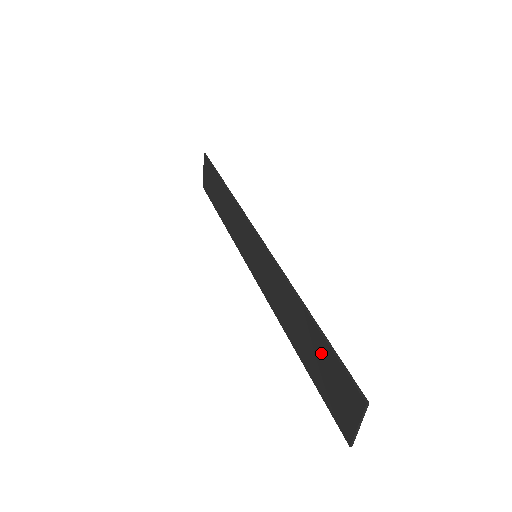
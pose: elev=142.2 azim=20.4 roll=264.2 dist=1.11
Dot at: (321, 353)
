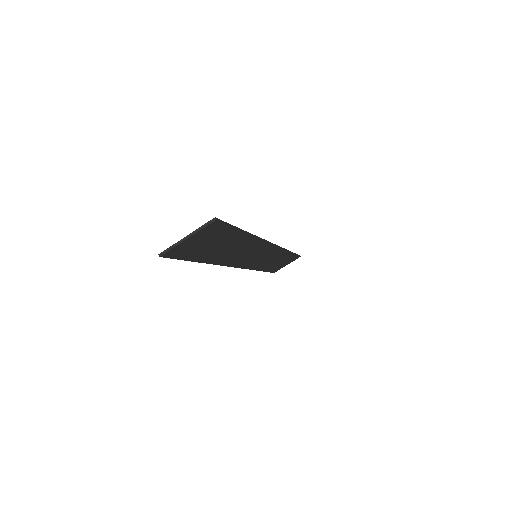
Dot at: (224, 237)
